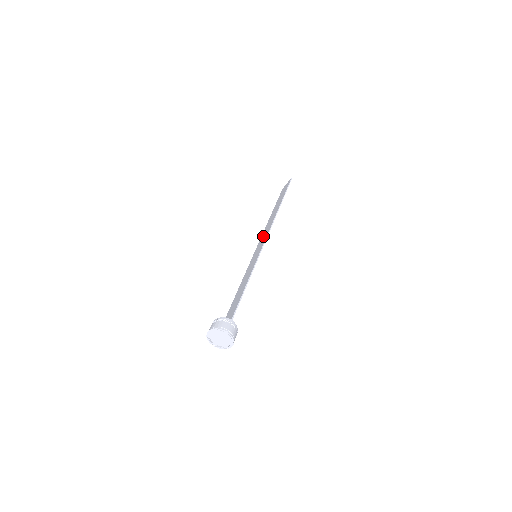
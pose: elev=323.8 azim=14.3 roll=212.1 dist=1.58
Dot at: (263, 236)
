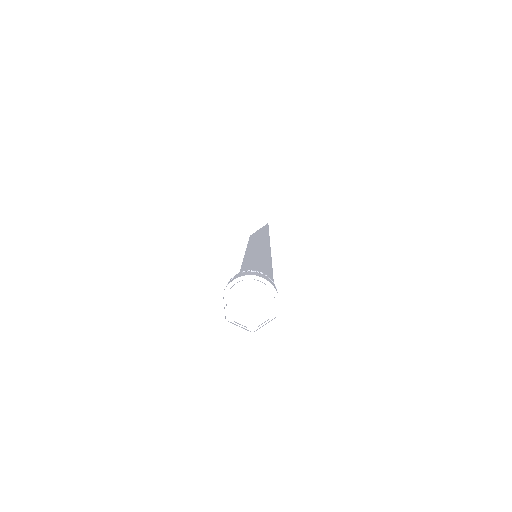
Dot at: (254, 248)
